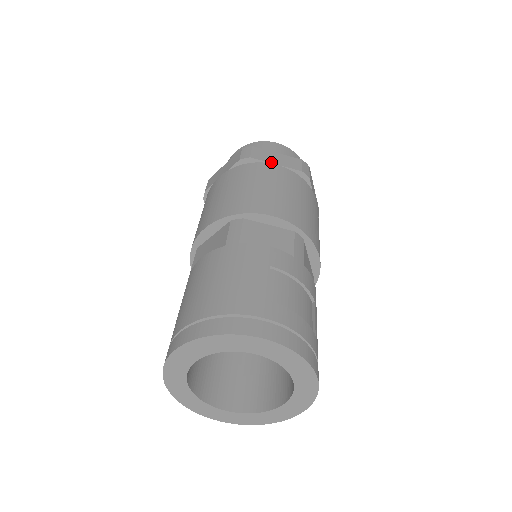
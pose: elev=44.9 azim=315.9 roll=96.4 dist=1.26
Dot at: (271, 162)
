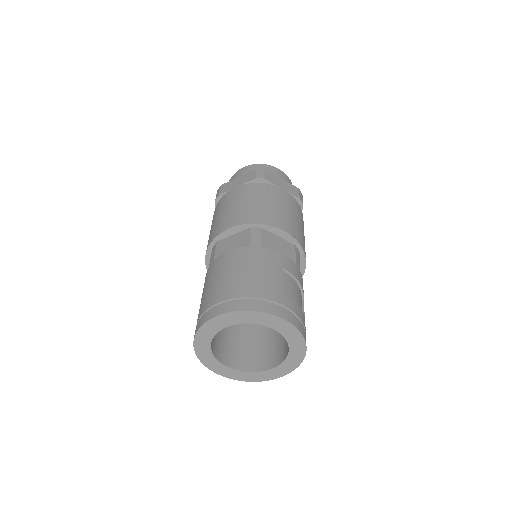
Dot at: (278, 186)
